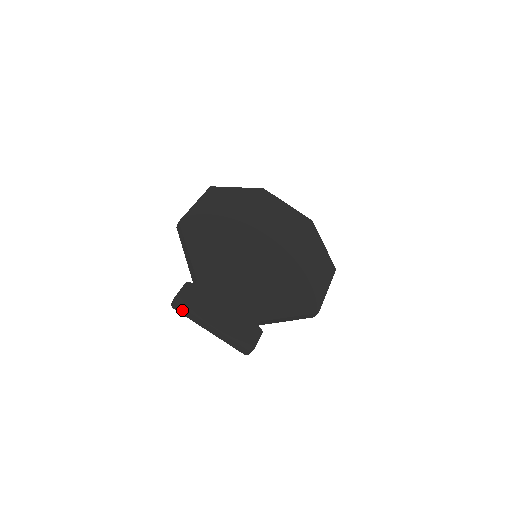
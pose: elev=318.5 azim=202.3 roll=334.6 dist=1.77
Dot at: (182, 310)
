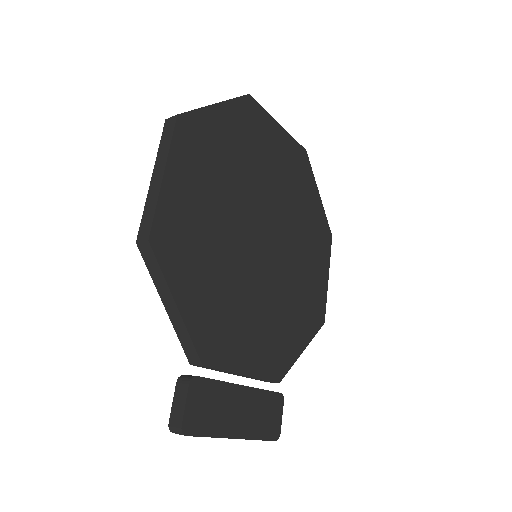
Dot at: (192, 435)
